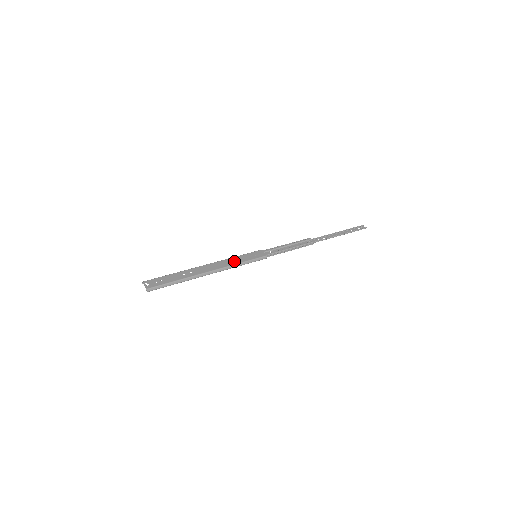
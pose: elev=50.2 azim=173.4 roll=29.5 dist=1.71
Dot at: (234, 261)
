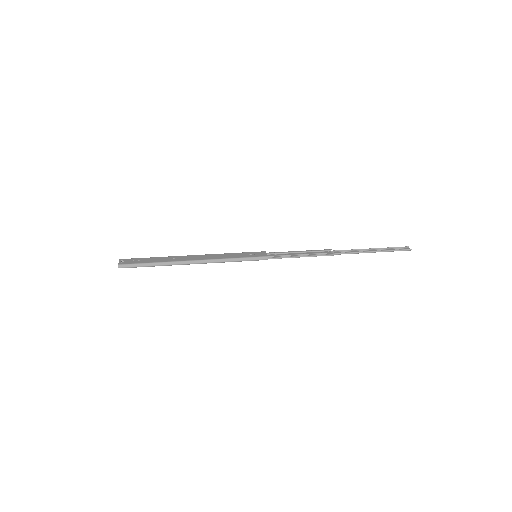
Dot at: (227, 256)
